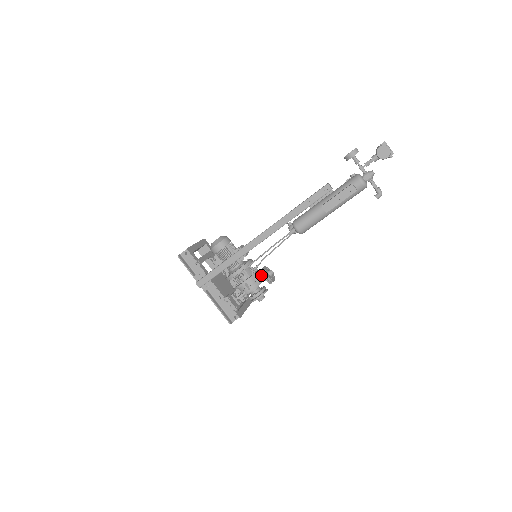
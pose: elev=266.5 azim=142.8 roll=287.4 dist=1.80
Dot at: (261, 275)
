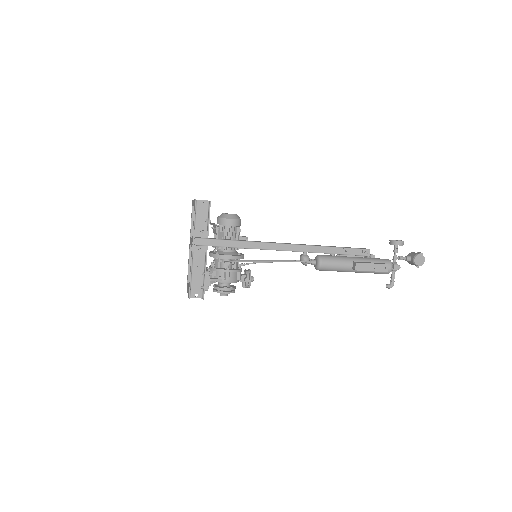
Dot at: occluded
